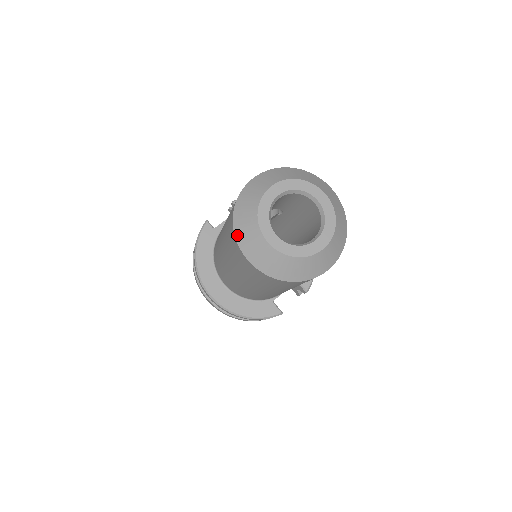
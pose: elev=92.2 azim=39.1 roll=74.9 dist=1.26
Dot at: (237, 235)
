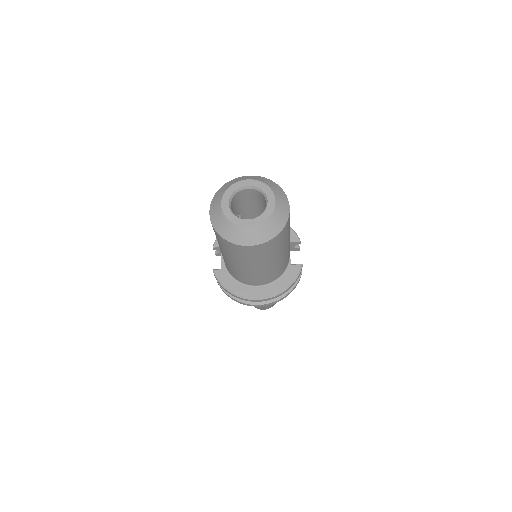
Dot at: (234, 242)
